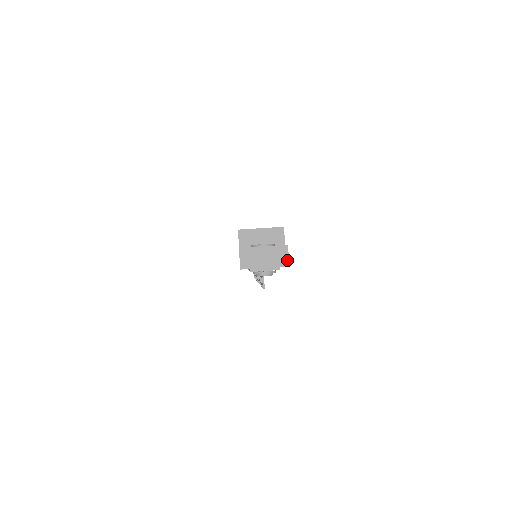
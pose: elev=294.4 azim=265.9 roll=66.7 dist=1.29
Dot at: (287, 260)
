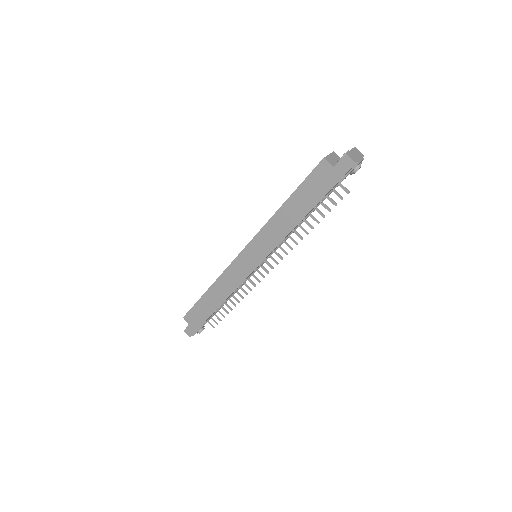
Dot at: (361, 153)
